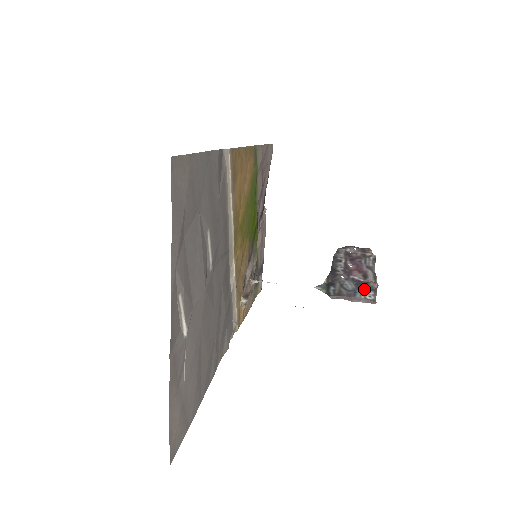
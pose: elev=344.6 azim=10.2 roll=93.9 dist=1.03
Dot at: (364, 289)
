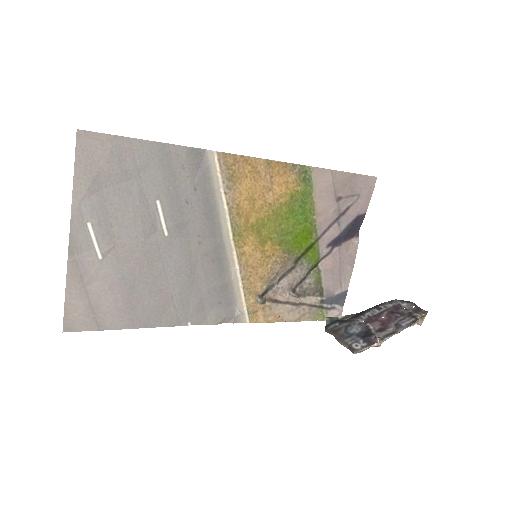
Dot at: (362, 338)
